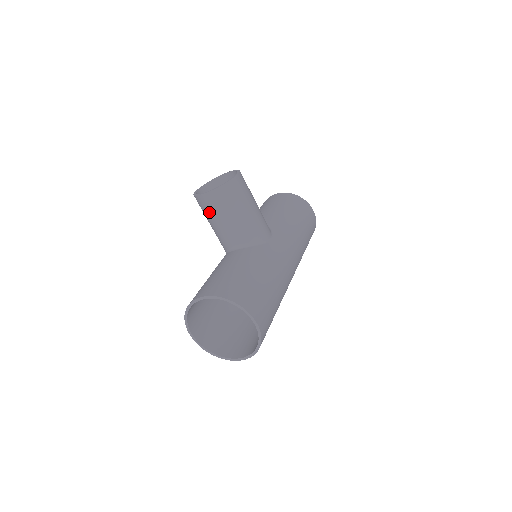
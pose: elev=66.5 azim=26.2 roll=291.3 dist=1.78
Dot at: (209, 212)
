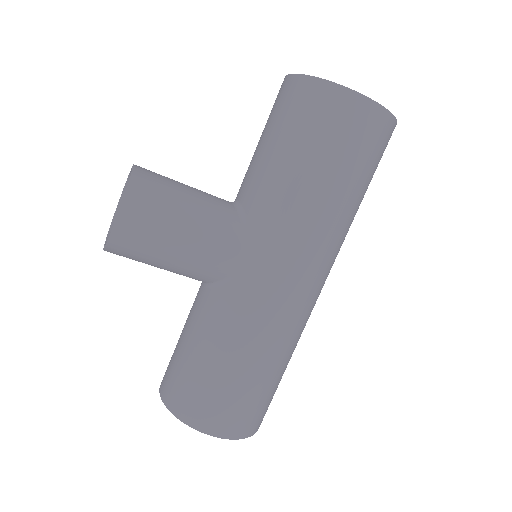
Dot at: occluded
